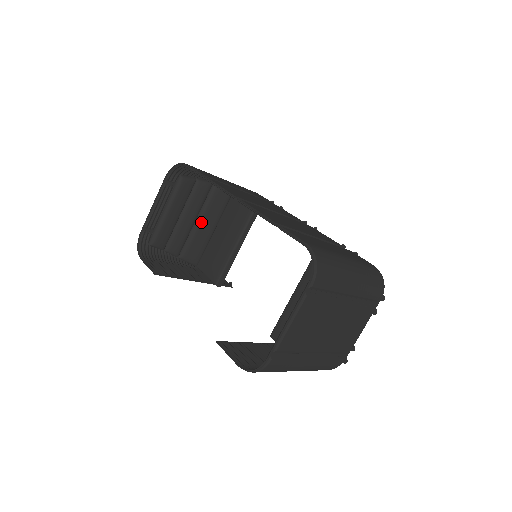
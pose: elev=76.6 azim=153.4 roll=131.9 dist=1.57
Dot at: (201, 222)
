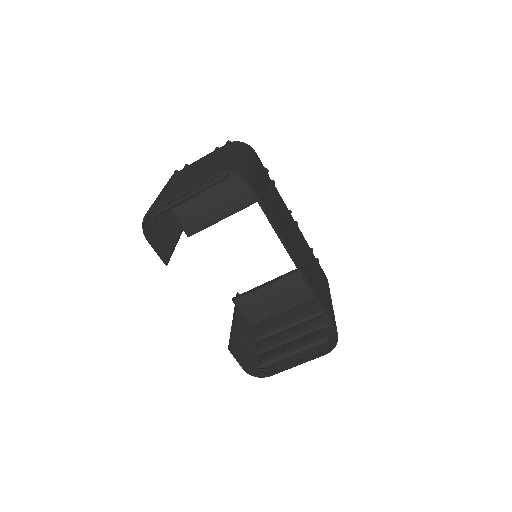
Dot at: occluded
